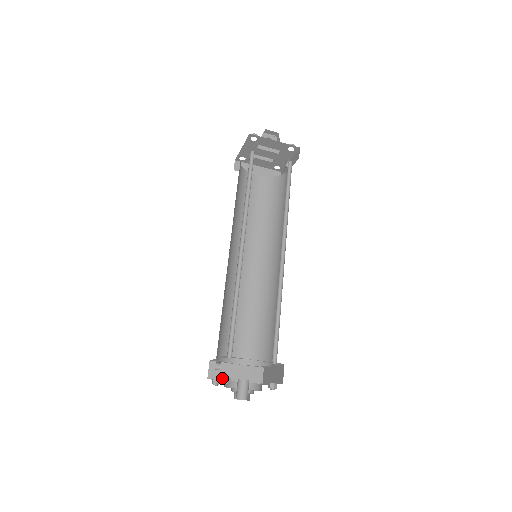
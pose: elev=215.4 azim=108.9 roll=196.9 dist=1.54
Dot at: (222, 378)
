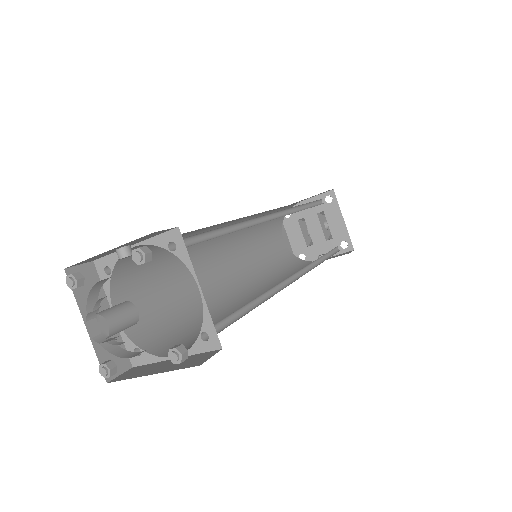
Dot at: (80, 297)
